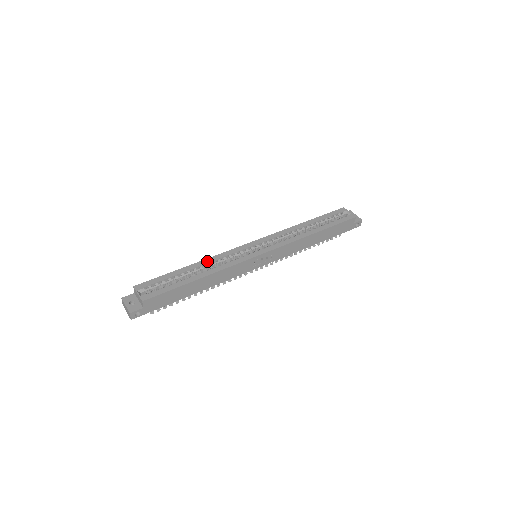
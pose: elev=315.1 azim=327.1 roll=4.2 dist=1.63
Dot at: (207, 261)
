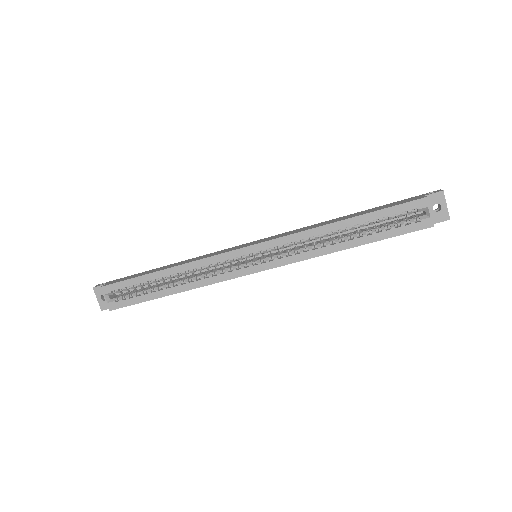
Dot at: (185, 268)
